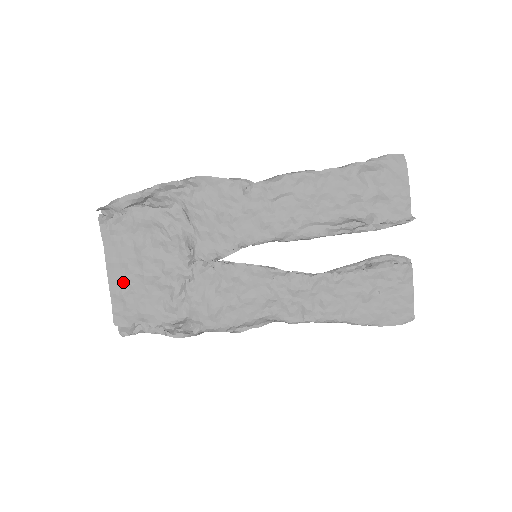
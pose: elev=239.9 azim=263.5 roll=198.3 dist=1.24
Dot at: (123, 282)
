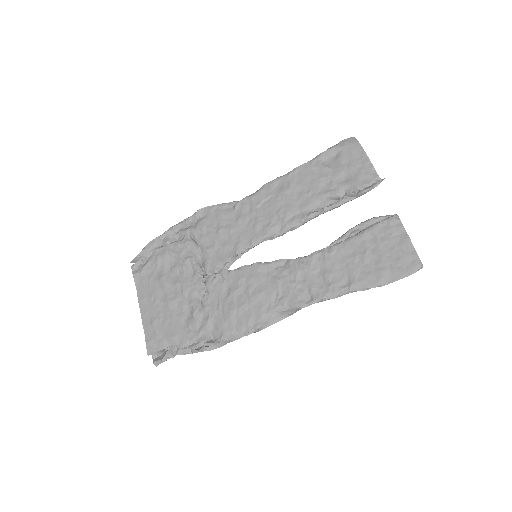
Dot at: (152, 313)
